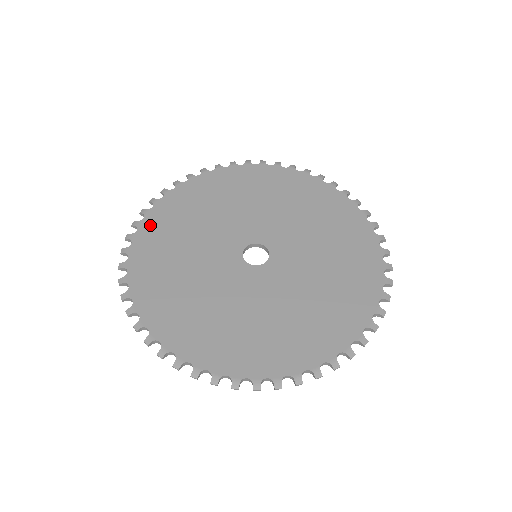
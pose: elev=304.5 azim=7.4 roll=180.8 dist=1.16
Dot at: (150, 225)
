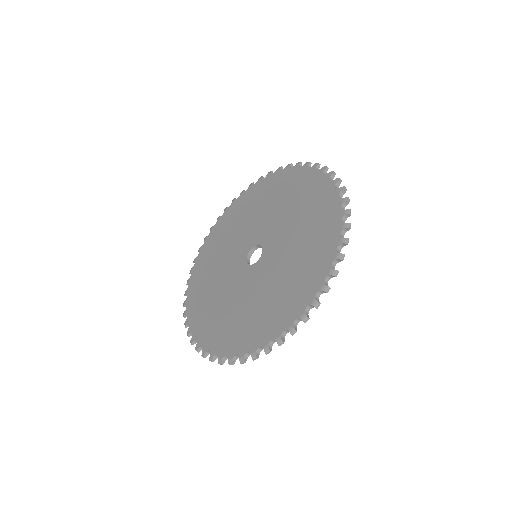
Dot at: (229, 212)
